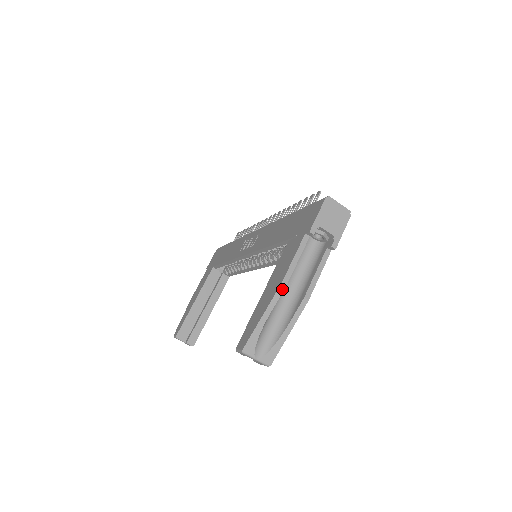
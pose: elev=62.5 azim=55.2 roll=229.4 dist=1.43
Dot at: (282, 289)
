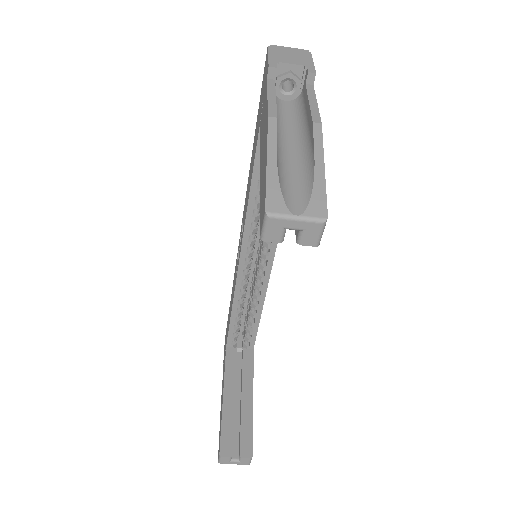
Dot at: (274, 122)
